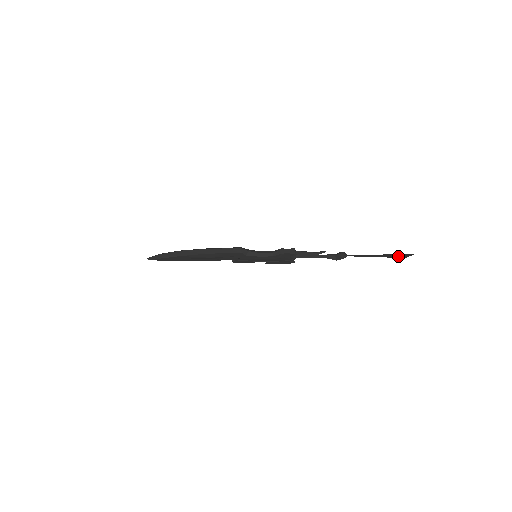
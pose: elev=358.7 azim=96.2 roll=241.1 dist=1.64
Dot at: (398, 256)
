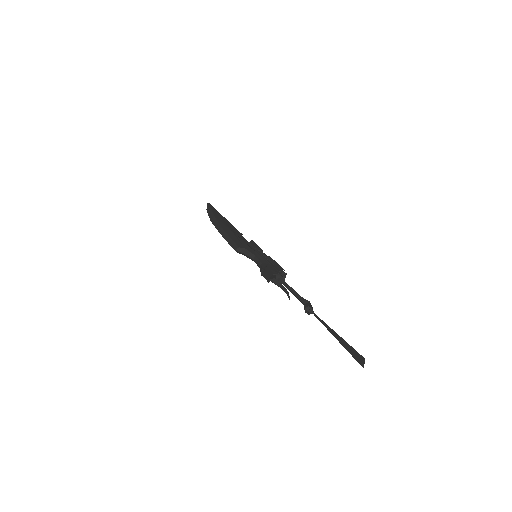
Dot at: (354, 352)
